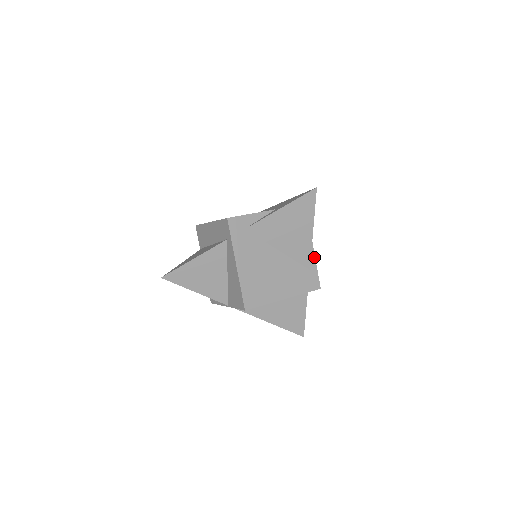
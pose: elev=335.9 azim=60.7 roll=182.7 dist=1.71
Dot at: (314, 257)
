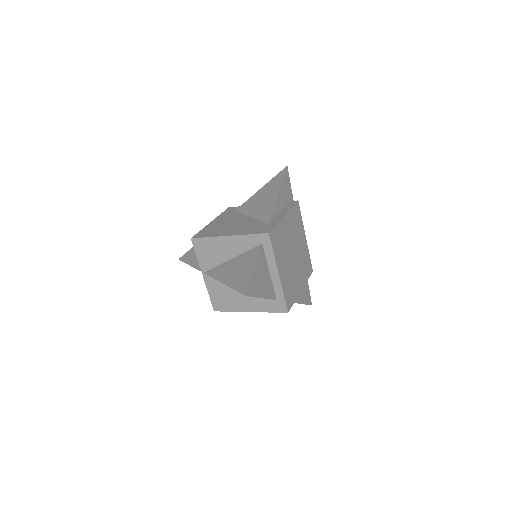
Dot at: (280, 220)
